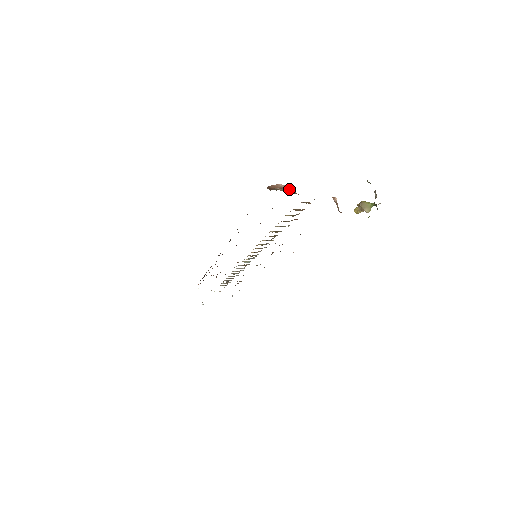
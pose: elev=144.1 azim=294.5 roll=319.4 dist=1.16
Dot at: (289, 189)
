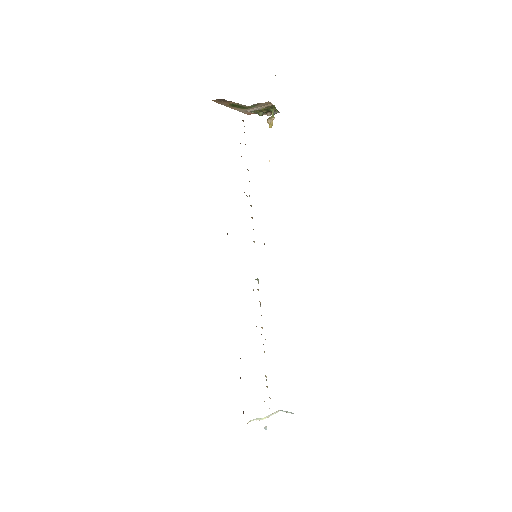
Dot at: occluded
